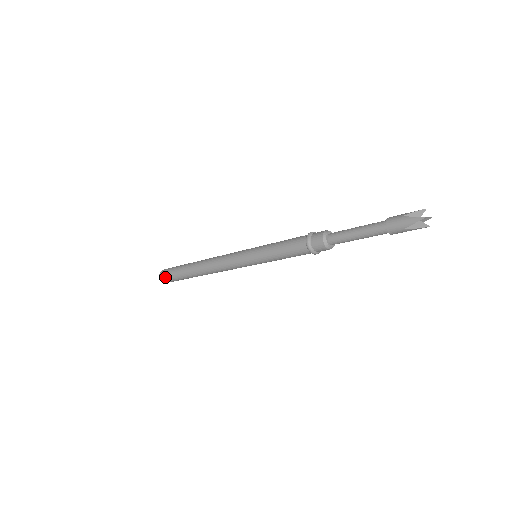
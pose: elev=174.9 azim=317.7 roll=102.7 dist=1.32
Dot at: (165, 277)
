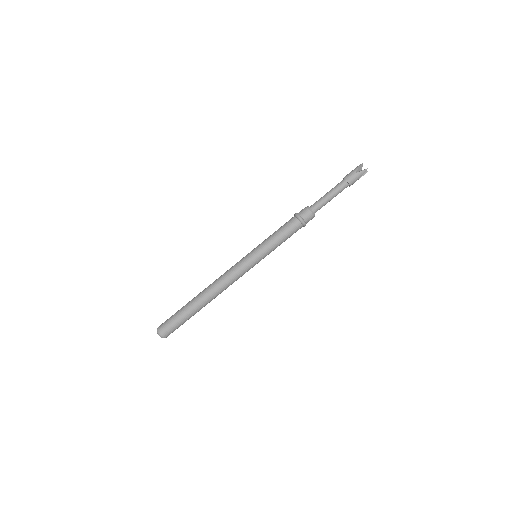
Dot at: (170, 332)
